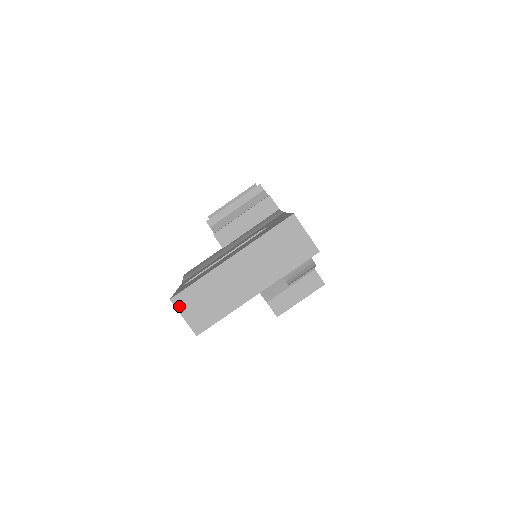
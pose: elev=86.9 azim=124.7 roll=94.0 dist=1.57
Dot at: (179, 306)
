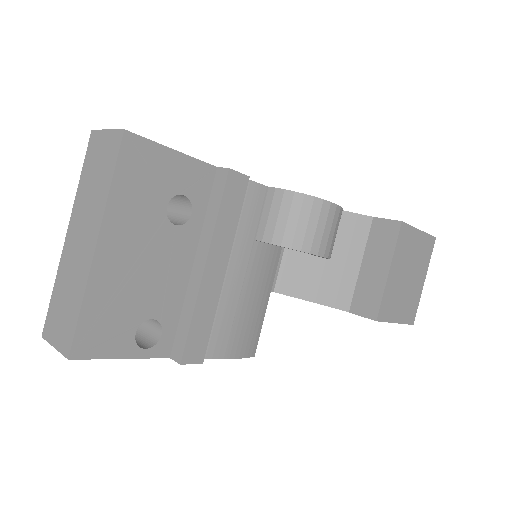
Dot at: (49, 337)
